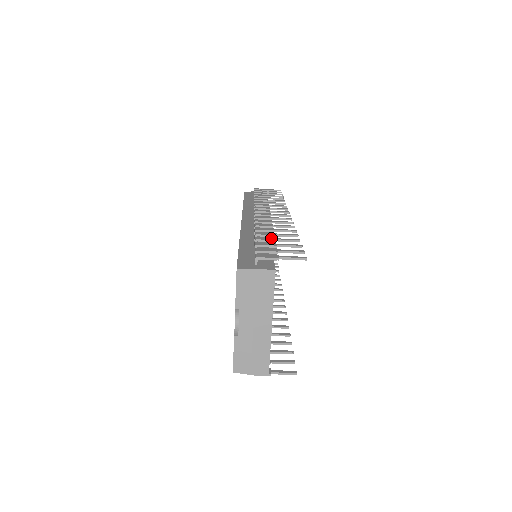
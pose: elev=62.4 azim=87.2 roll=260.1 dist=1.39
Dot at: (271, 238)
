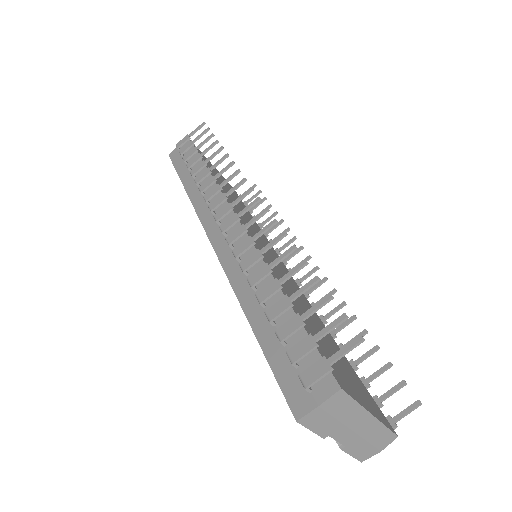
Dot at: (284, 302)
